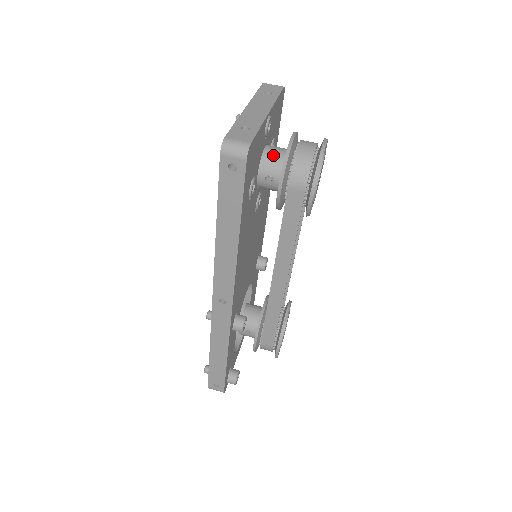
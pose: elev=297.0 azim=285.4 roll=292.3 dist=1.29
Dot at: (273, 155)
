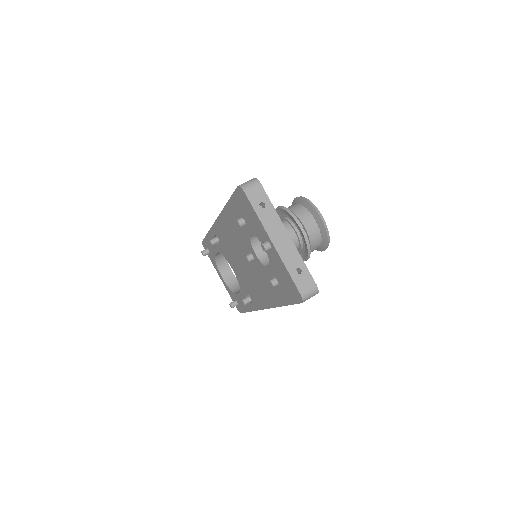
Dot at: occluded
